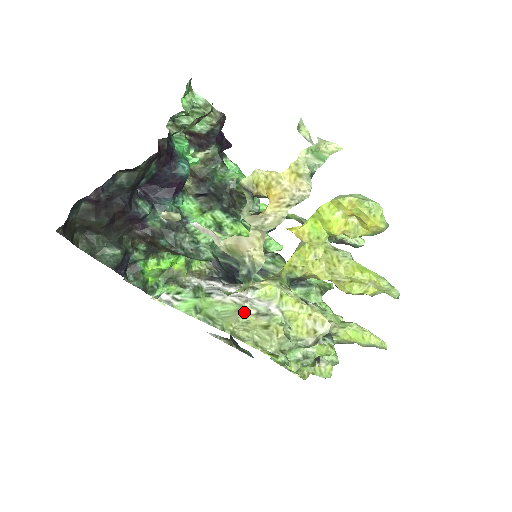
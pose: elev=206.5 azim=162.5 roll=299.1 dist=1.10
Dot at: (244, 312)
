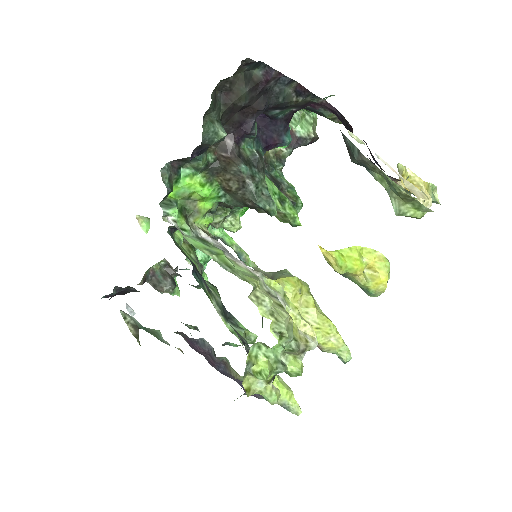
Dot at: (259, 283)
